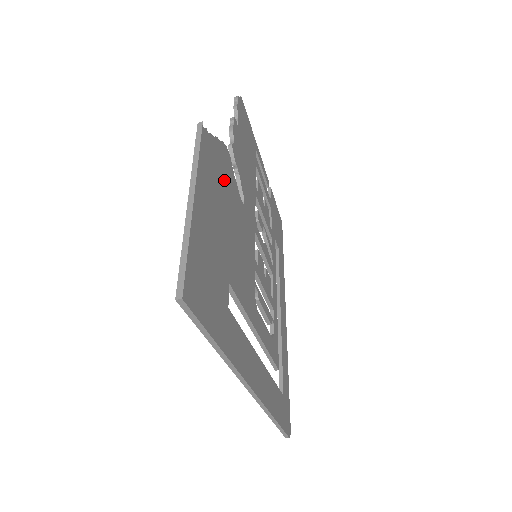
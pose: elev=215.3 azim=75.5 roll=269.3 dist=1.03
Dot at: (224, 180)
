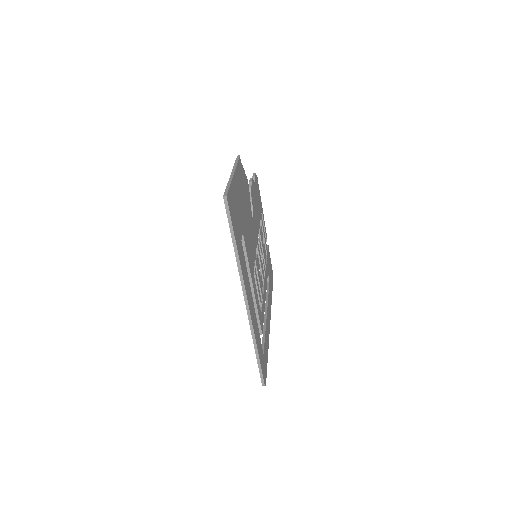
Dot at: (245, 192)
